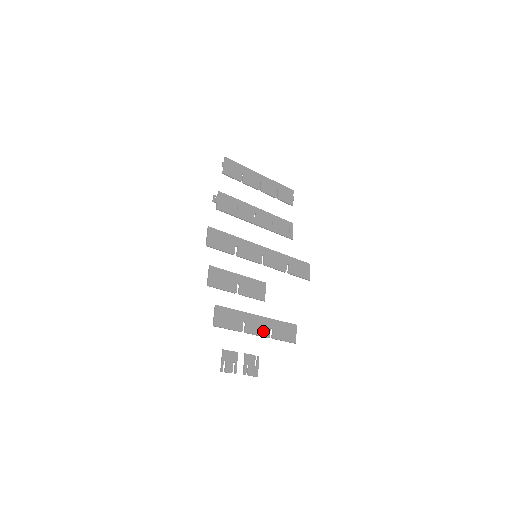
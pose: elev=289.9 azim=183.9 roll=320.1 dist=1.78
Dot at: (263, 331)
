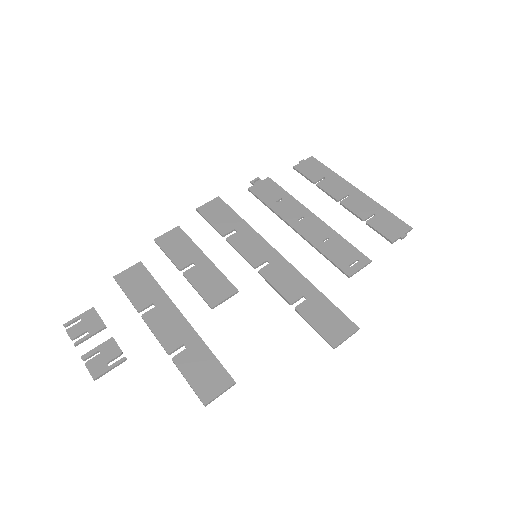
Dot at: (168, 337)
